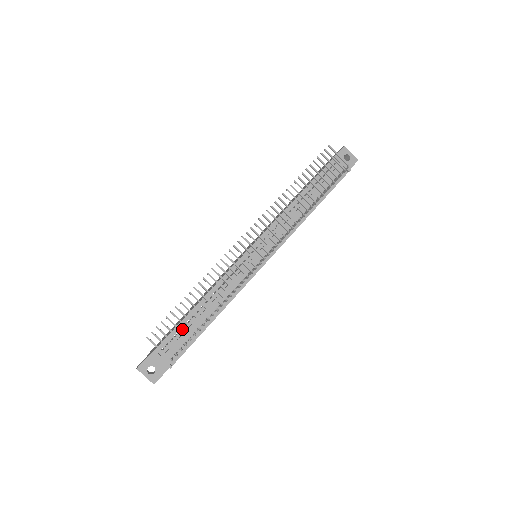
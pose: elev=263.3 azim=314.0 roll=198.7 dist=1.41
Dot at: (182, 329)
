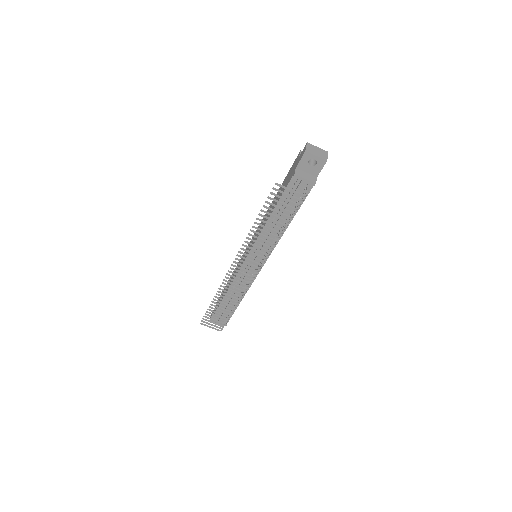
Dot at: occluded
